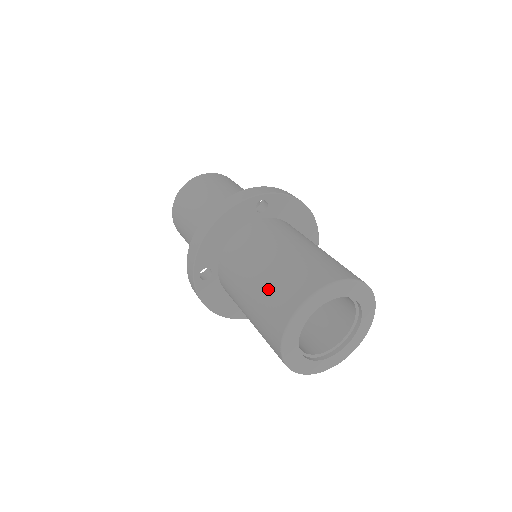
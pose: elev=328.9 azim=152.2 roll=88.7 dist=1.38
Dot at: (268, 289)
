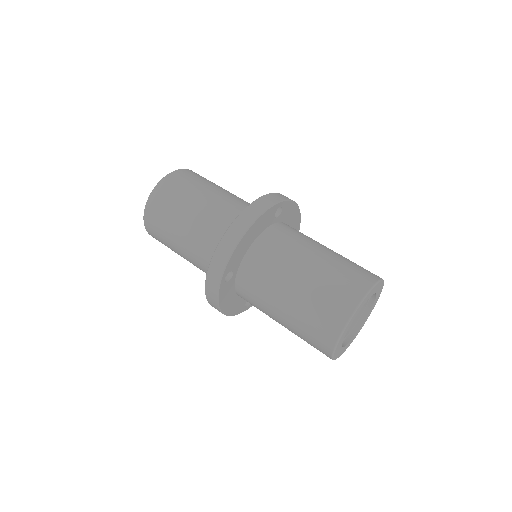
Dot at: (318, 291)
